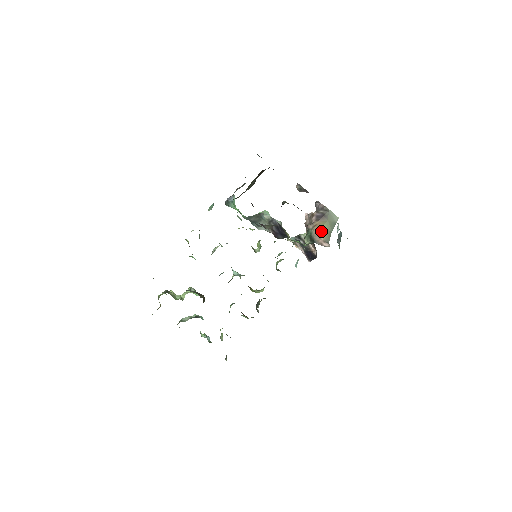
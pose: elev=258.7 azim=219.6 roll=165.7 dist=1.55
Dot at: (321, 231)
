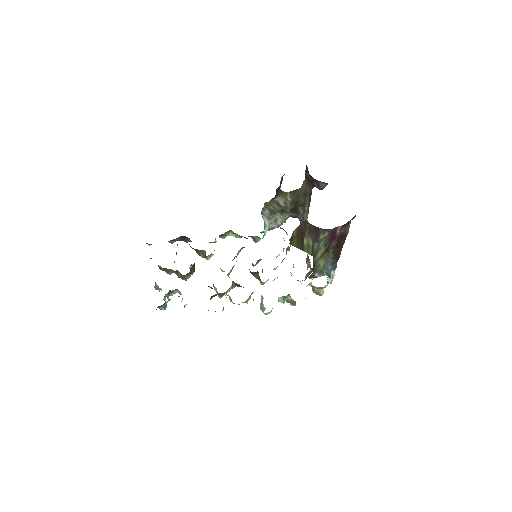
Dot at: occluded
